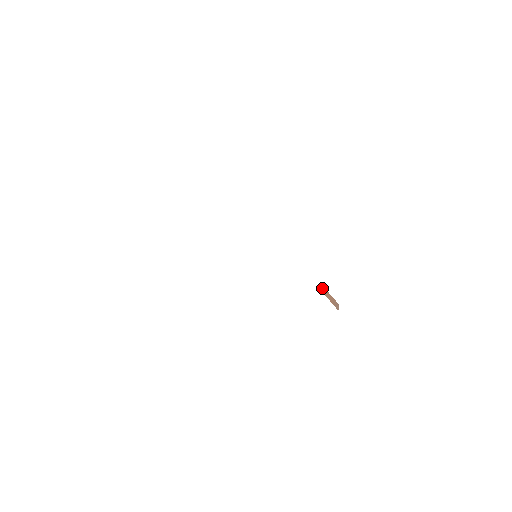
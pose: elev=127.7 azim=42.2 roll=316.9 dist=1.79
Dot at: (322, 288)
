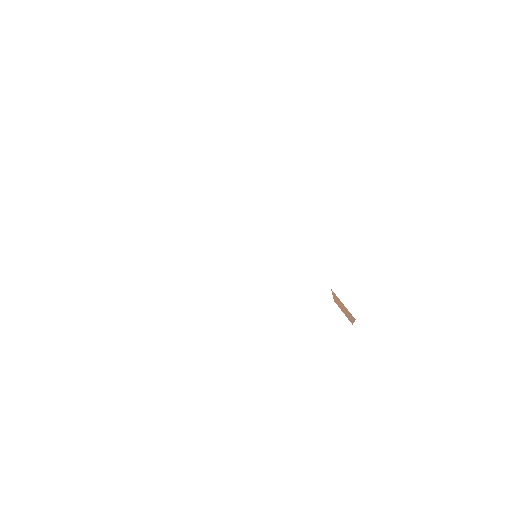
Dot at: (332, 294)
